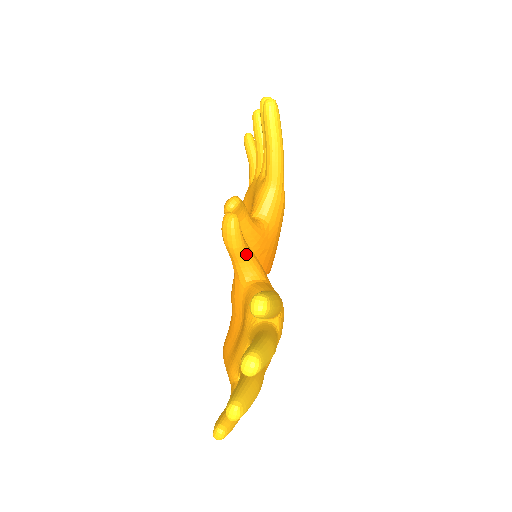
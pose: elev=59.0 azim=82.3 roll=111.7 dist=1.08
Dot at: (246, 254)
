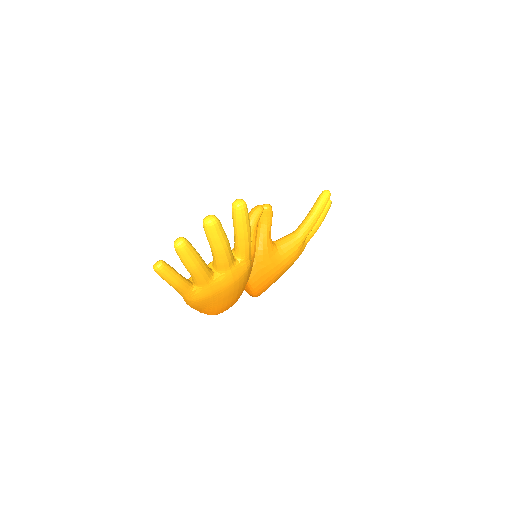
Dot at: (252, 234)
